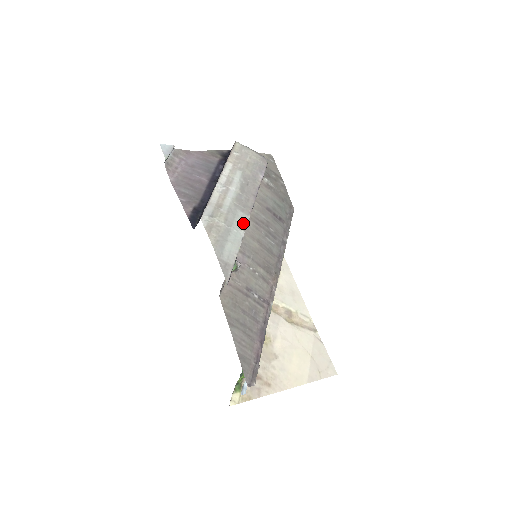
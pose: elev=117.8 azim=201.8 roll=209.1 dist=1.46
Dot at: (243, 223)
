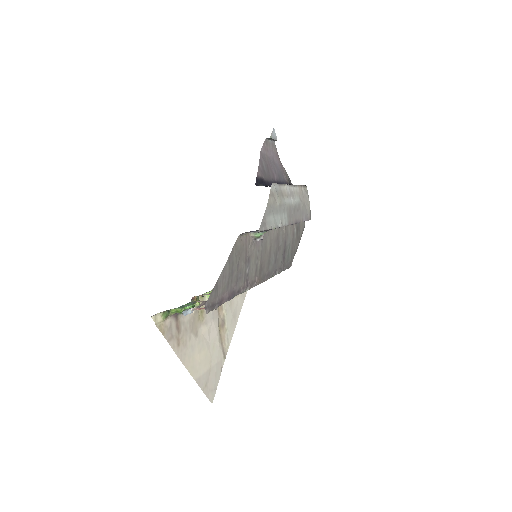
Dot at: (284, 222)
